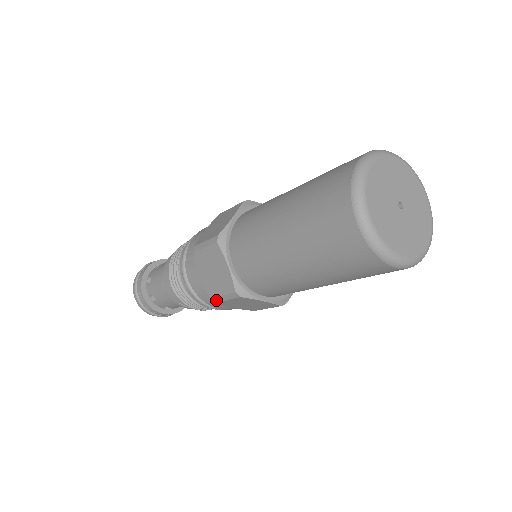
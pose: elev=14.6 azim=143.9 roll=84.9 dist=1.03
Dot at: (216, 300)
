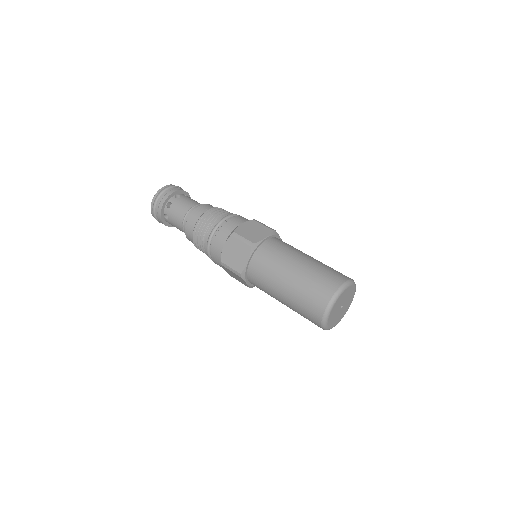
Dot at: occluded
